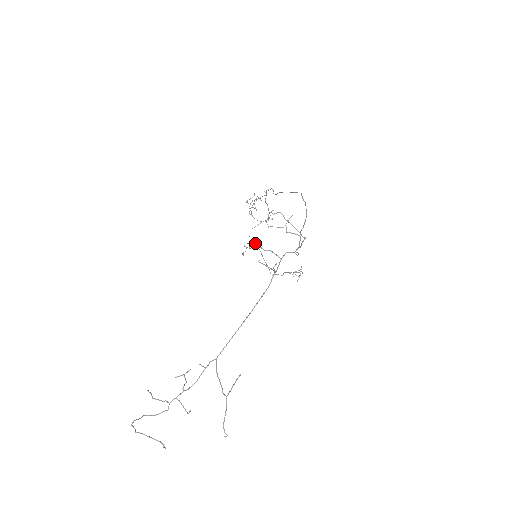
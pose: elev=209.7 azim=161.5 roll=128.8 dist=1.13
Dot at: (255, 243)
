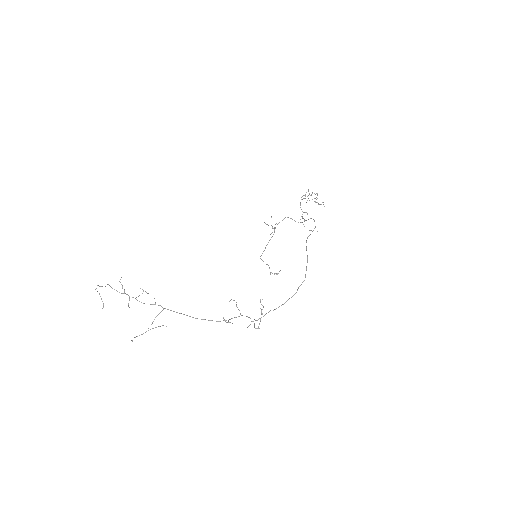
Dot at: occluded
